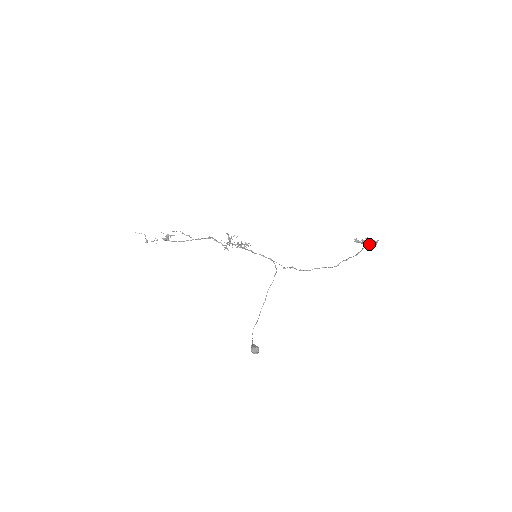
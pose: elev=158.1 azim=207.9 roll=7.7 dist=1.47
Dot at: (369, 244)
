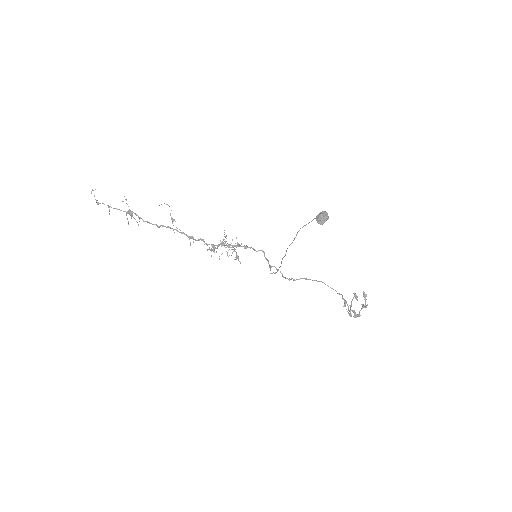
Dot at: (354, 312)
